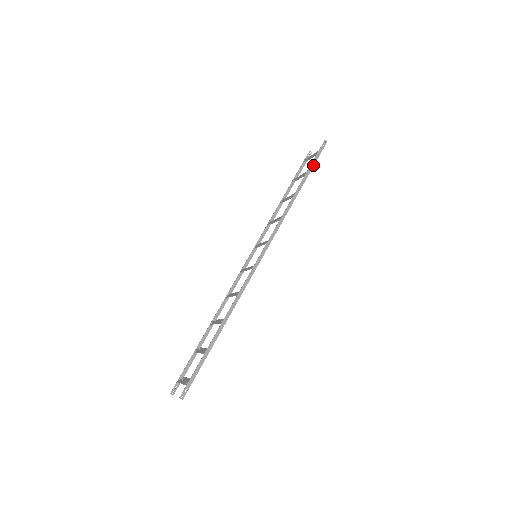
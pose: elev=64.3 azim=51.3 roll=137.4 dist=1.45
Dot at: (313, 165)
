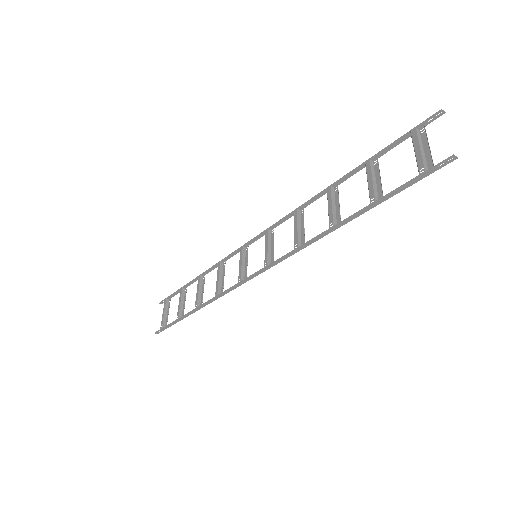
Dot at: (394, 194)
